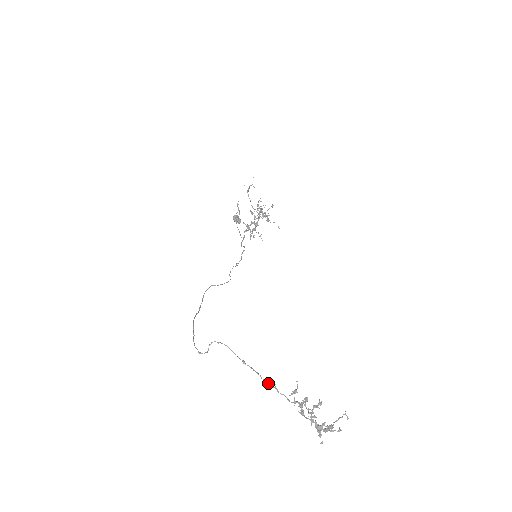
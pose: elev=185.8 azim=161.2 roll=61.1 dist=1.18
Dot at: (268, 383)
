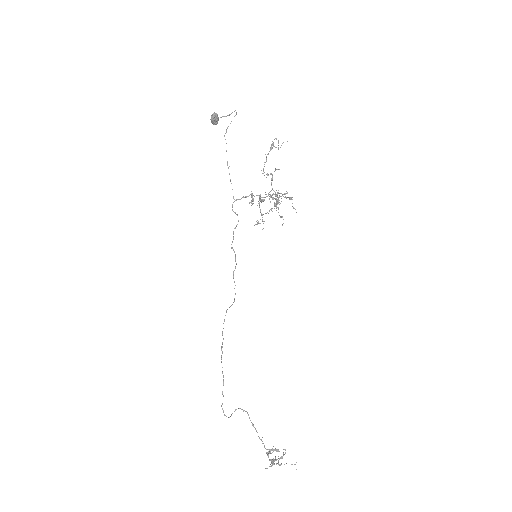
Dot at: (259, 438)
